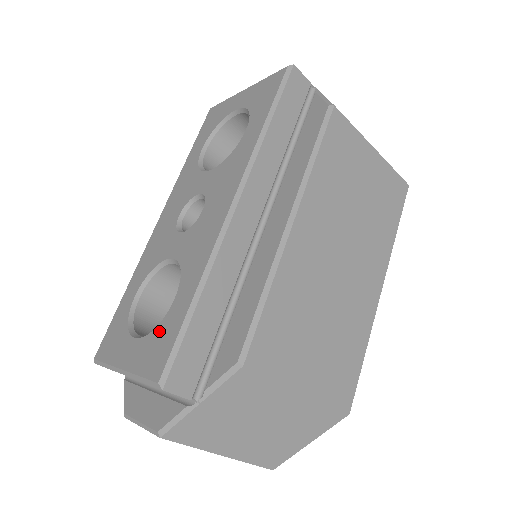
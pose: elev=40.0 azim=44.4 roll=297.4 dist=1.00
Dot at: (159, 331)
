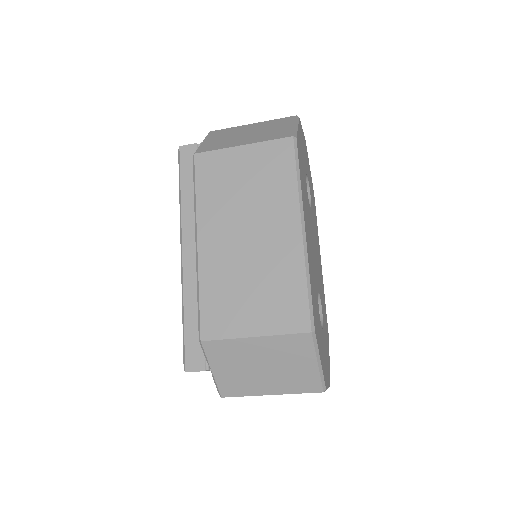
Dot at: occluded
